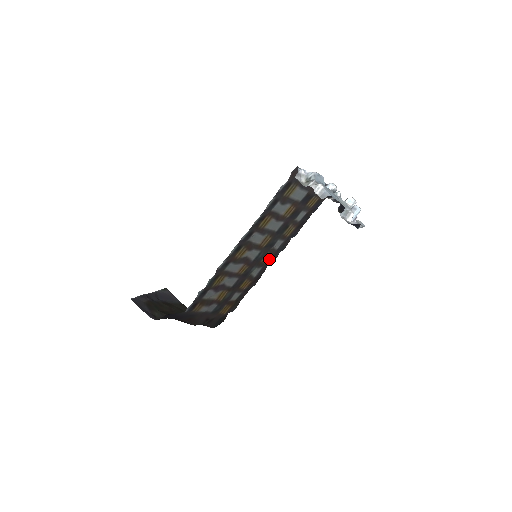
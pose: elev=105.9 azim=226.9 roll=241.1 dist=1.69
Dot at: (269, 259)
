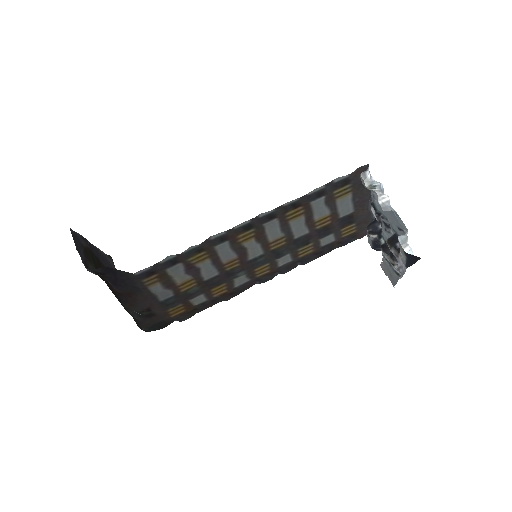
Dot at: (264, 274)
